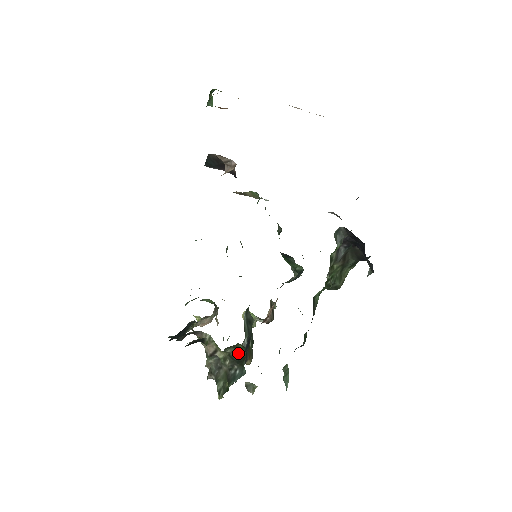
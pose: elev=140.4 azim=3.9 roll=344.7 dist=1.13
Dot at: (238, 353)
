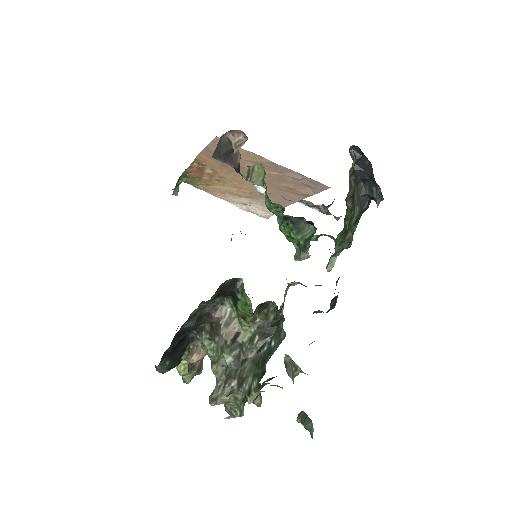
Dot at: (270, 318)
